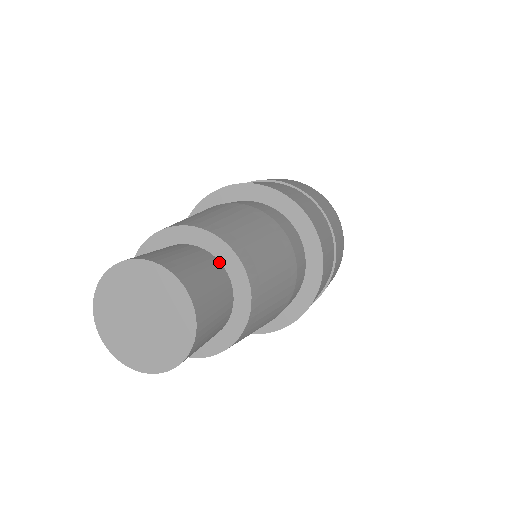
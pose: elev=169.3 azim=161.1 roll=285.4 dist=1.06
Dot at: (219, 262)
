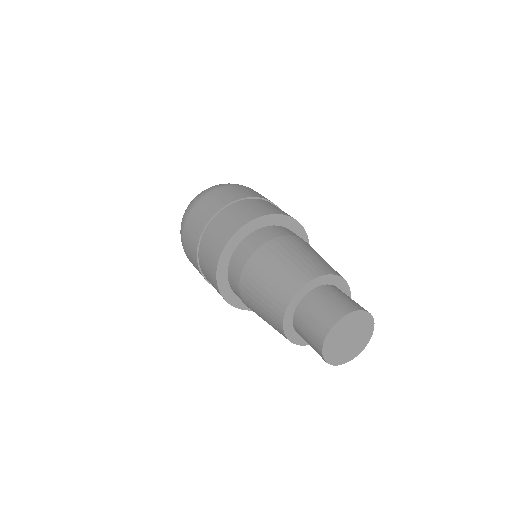
Dot at: occluded
